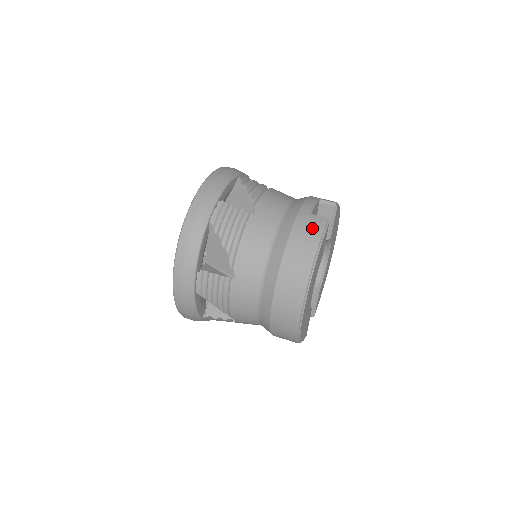
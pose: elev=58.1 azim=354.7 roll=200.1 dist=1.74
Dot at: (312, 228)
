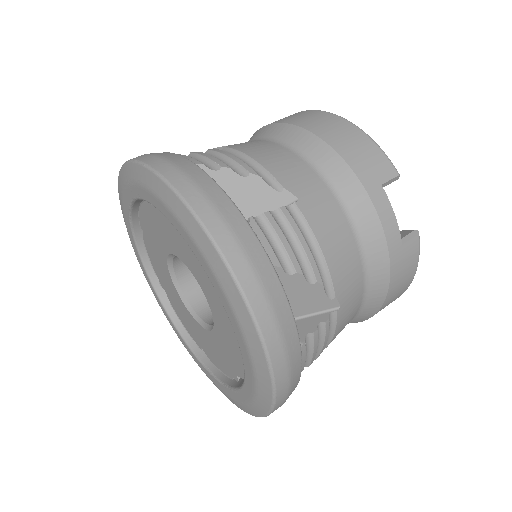
Dot at: (410, 265)
